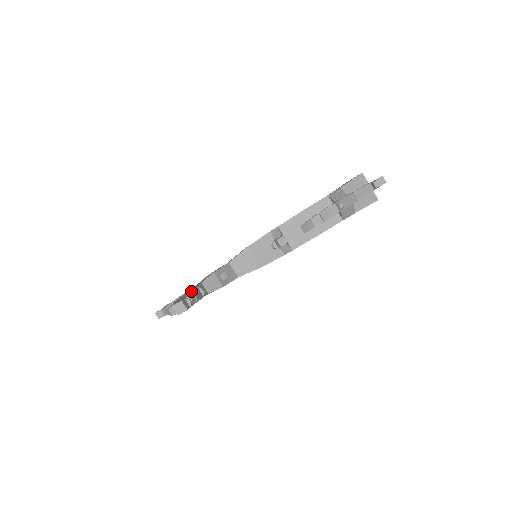
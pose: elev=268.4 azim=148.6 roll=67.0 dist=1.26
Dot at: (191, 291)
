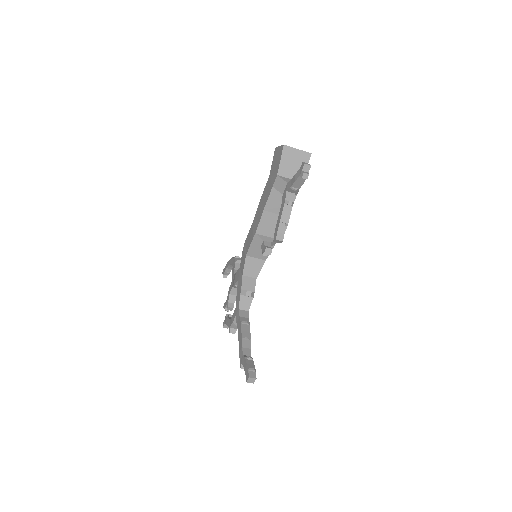
Dot at: (242, 338)
